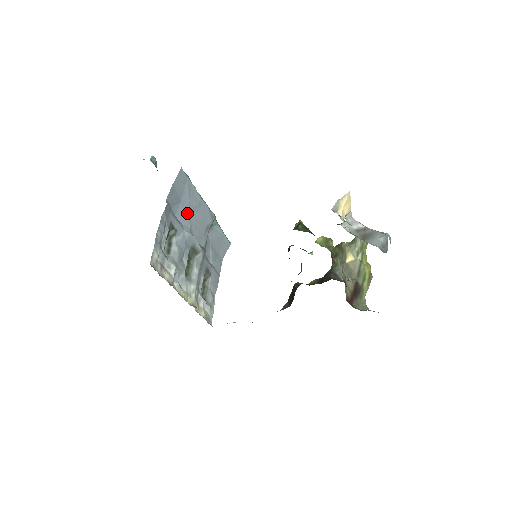
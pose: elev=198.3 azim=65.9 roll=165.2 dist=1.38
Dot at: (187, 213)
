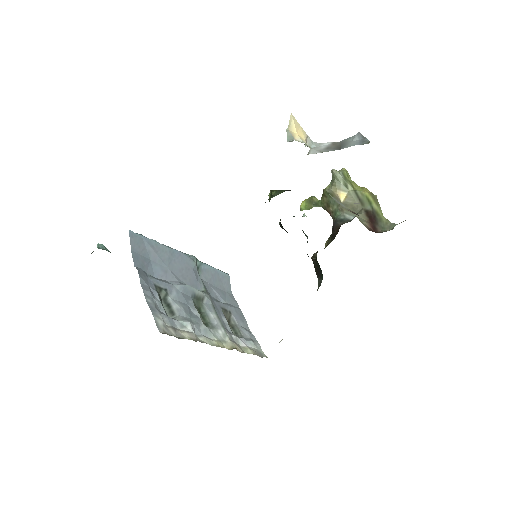
Dot at: (165, 269)
